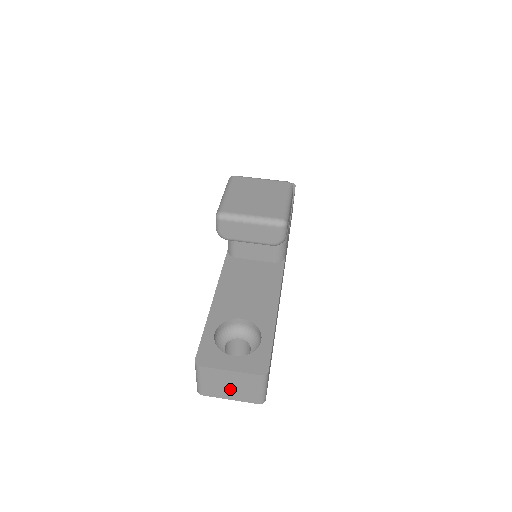
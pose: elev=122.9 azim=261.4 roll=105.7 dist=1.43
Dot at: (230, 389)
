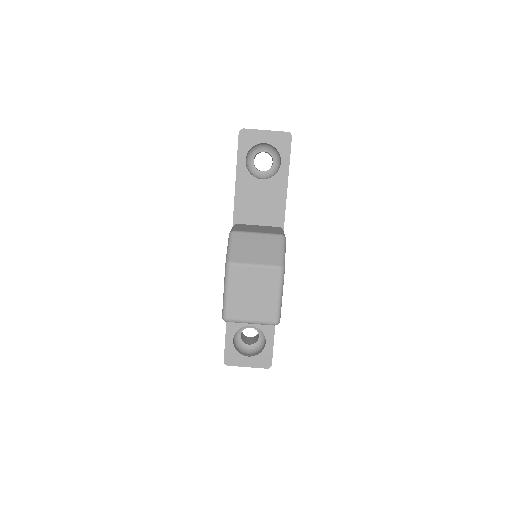
Dot at: occluded
